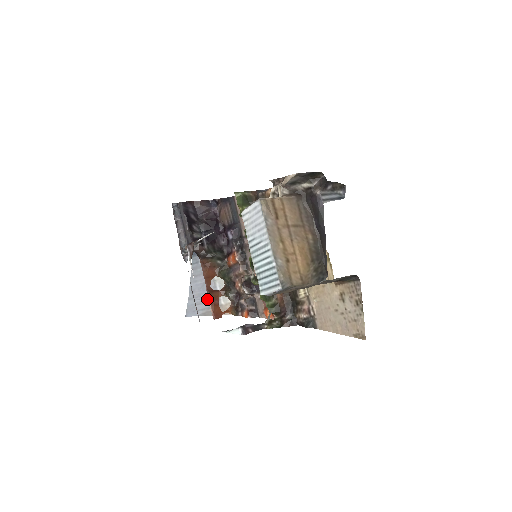
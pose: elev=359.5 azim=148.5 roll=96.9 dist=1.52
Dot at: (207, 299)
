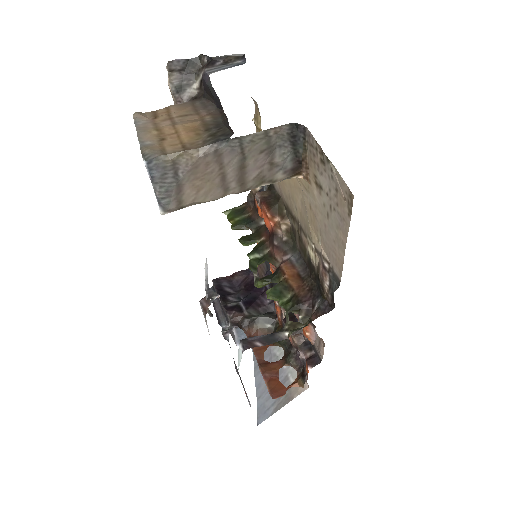
Dot at: occluded
